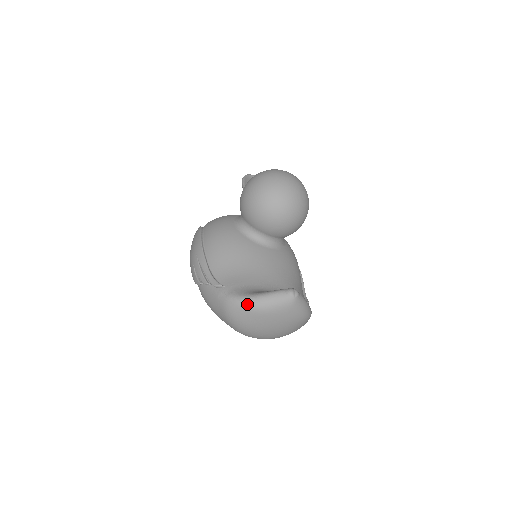
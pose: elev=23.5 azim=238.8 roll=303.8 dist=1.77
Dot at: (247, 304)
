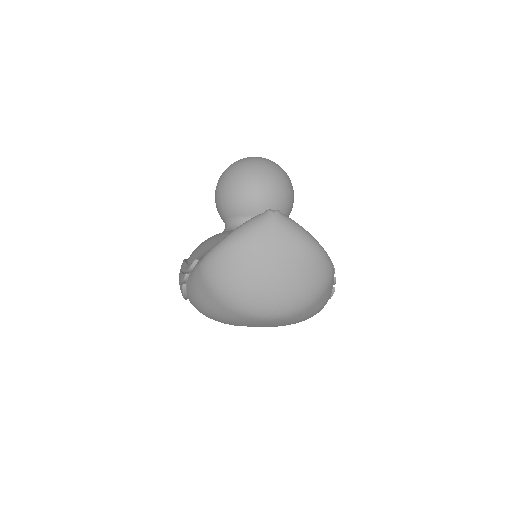
Dot at: (219, 247)
